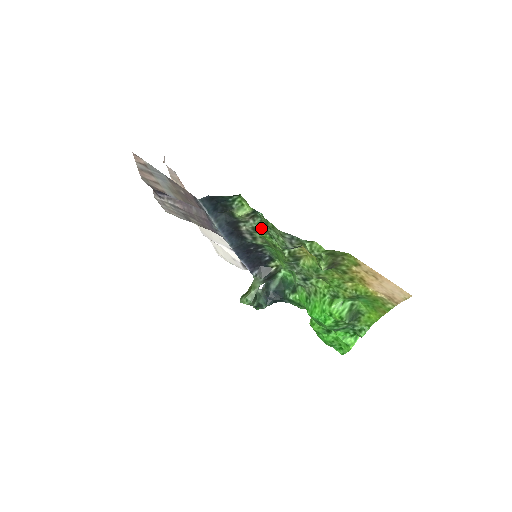
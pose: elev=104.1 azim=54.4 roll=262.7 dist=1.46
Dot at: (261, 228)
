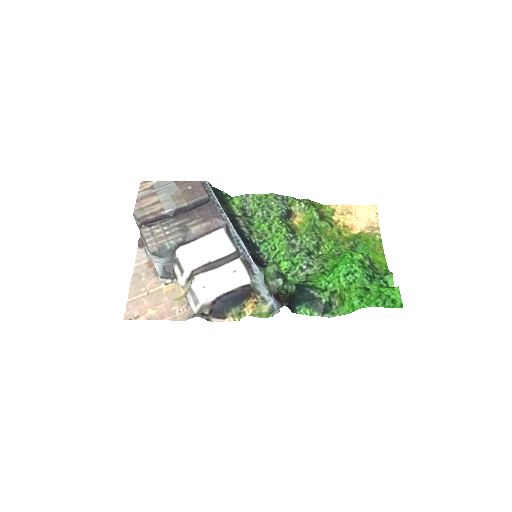
Dot at: (254, 219)
